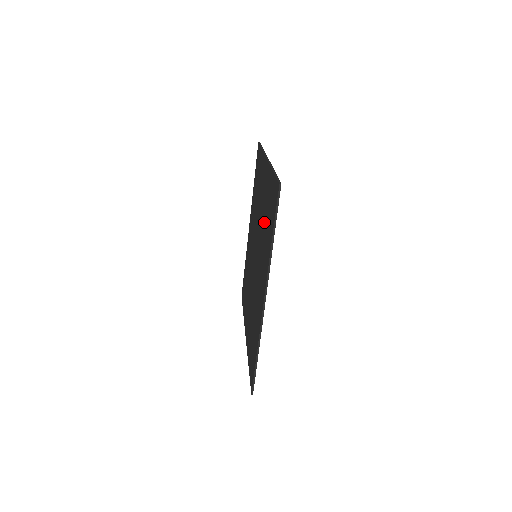
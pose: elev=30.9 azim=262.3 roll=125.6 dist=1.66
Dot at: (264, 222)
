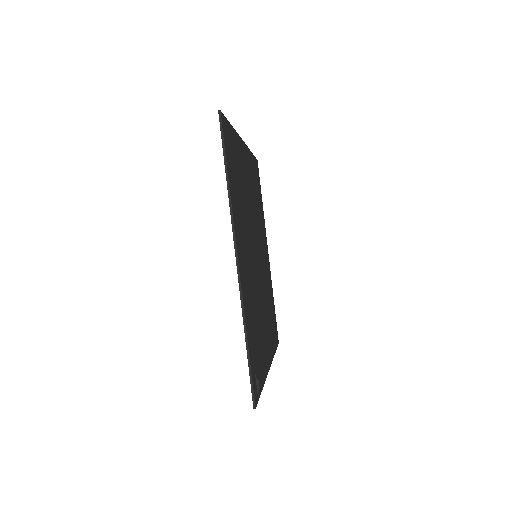
Dot at: occluded
